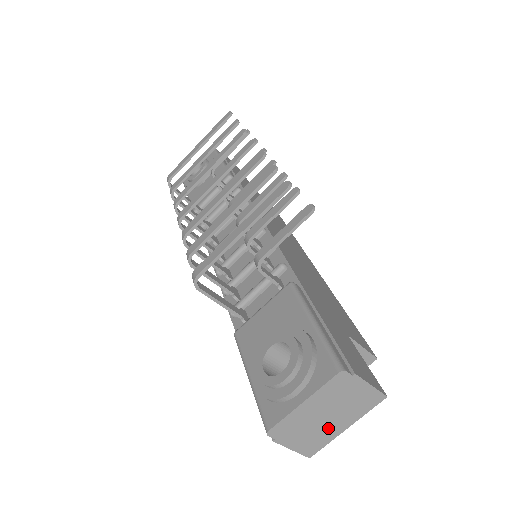
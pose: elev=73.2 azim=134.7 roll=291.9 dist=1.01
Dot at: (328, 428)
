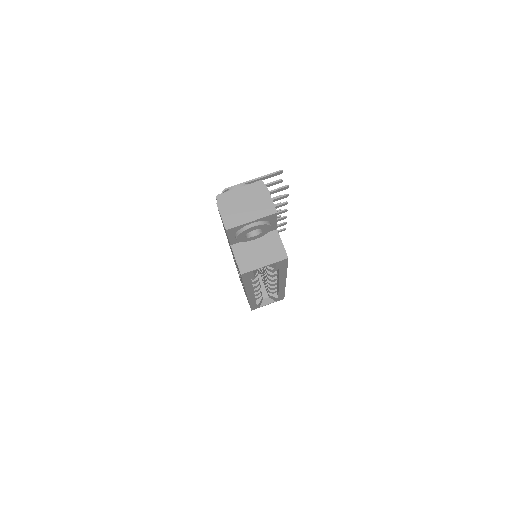
Dot at: (243, 214)
